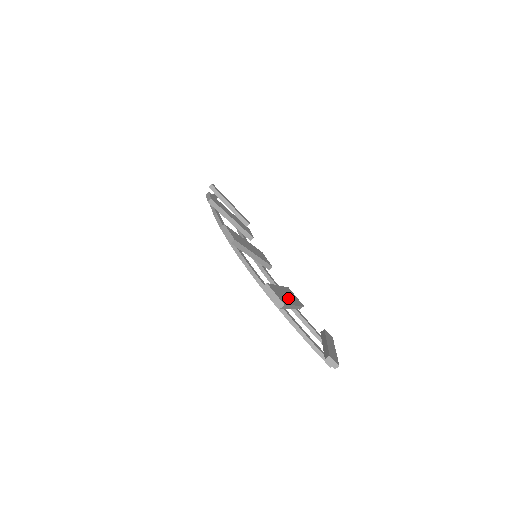
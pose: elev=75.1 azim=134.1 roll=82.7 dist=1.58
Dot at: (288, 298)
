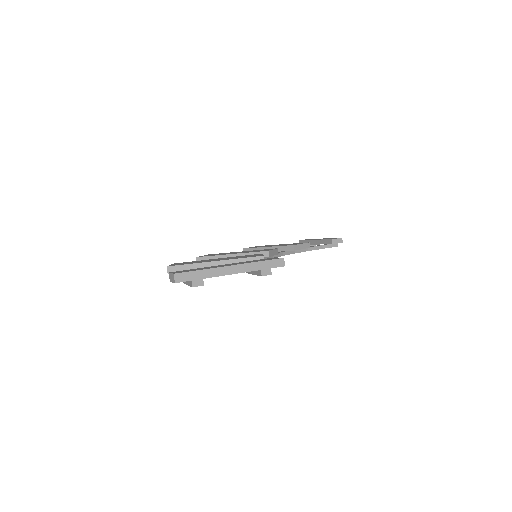
Dot at: occluded
